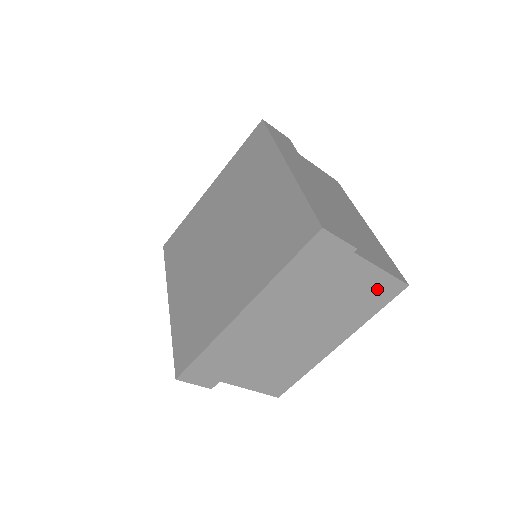
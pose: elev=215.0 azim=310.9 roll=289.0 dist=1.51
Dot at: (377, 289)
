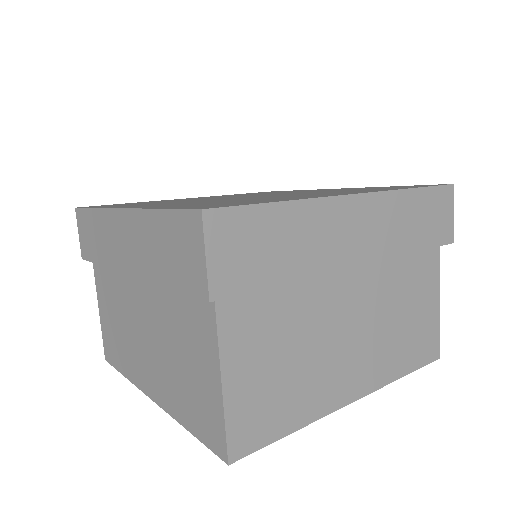
Dot at: (425, 331)
